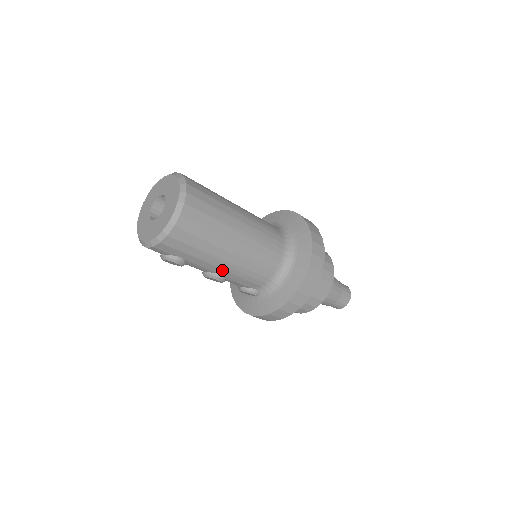
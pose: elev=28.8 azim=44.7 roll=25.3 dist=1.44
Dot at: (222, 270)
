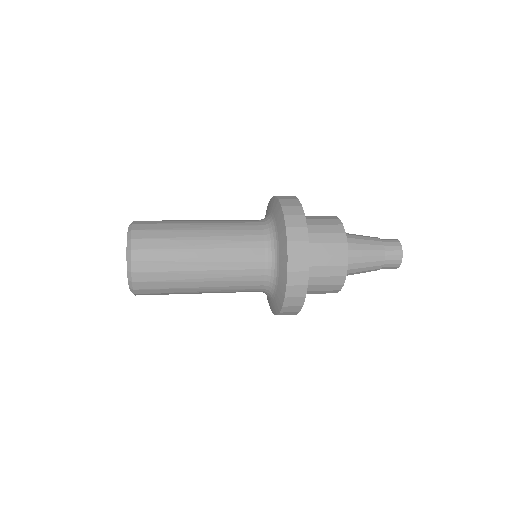
Dot at: occluded
